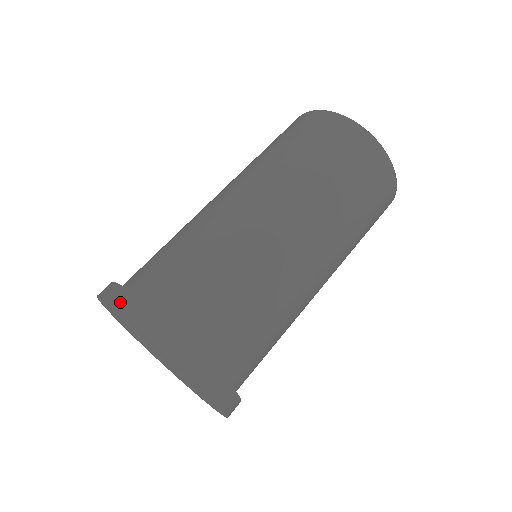
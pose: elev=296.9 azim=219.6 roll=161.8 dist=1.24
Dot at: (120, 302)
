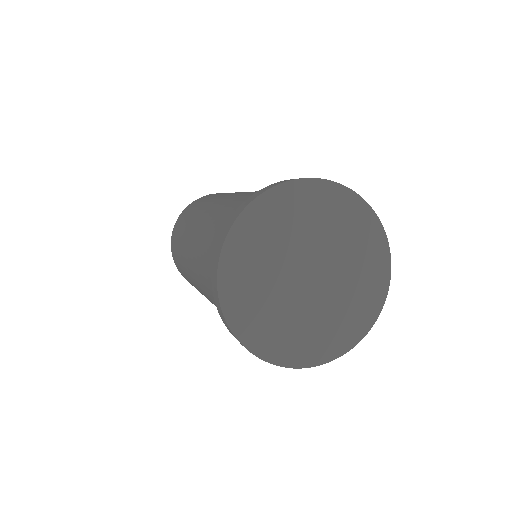
Dot at: (281, 182)
